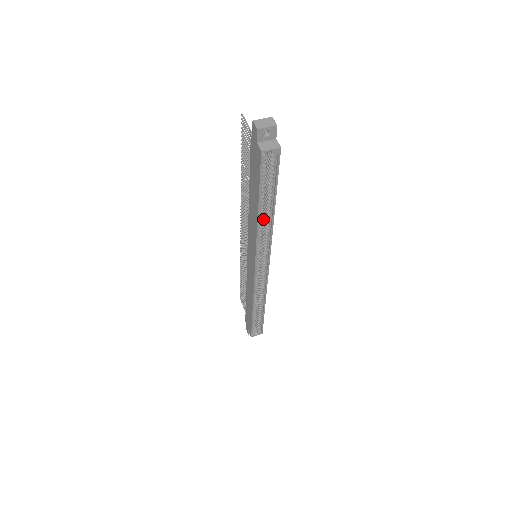
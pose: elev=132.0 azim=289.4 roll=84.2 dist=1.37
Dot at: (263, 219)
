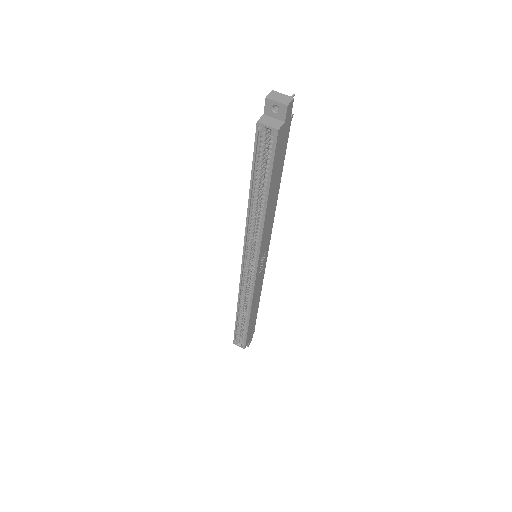
Dot at: occluded
